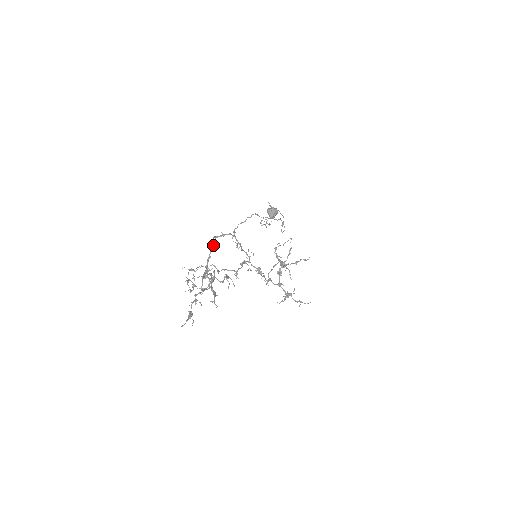
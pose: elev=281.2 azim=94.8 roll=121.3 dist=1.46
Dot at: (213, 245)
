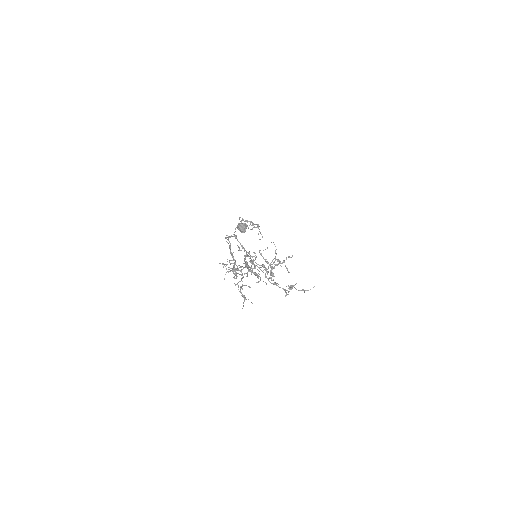
Dot at: occluded
